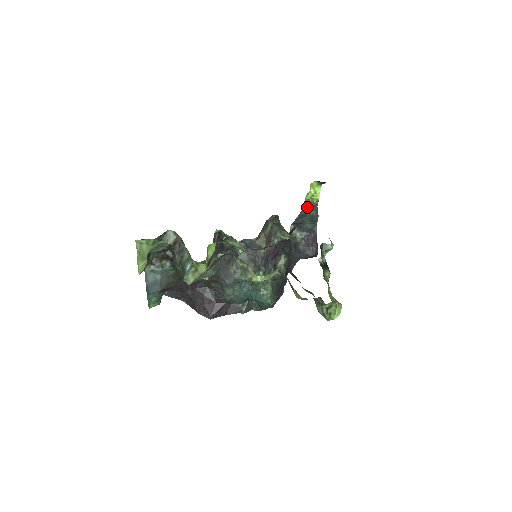
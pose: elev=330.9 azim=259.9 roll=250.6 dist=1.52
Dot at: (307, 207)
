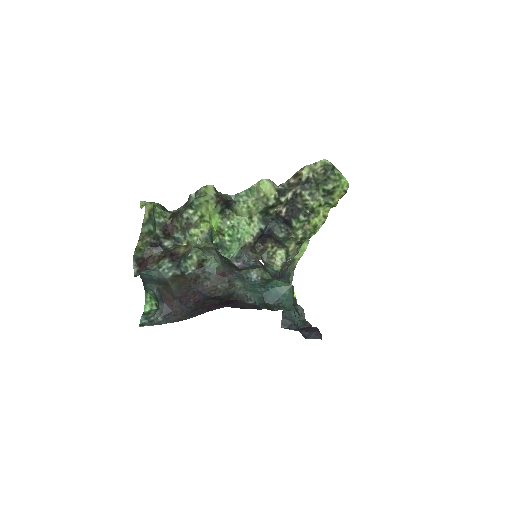
Dot at: occluded
